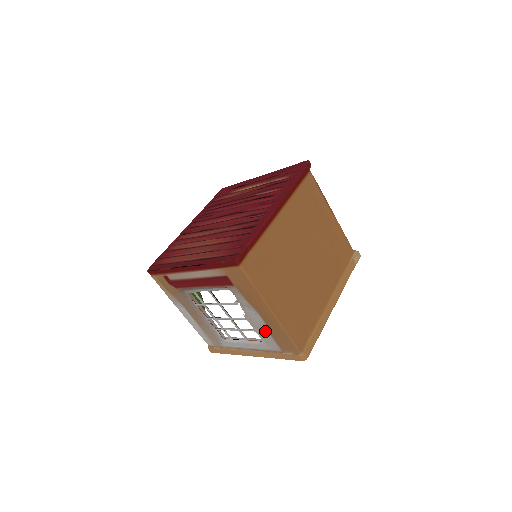
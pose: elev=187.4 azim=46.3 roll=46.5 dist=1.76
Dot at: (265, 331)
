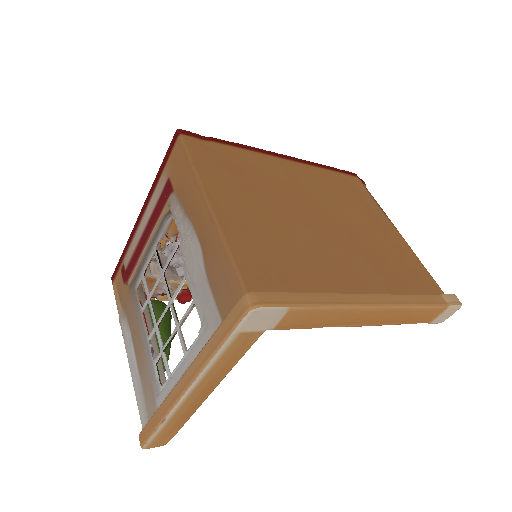
Dot at: (202, 277)
